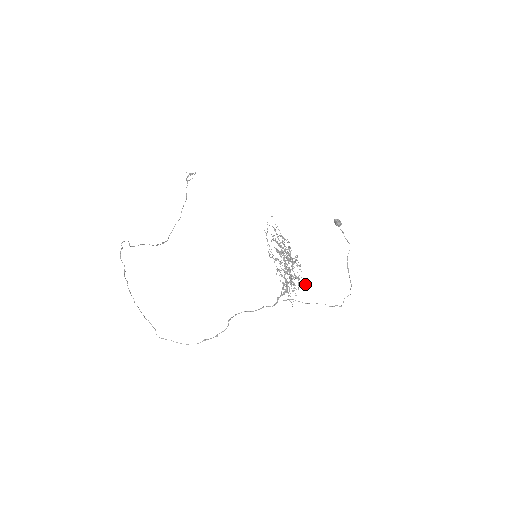
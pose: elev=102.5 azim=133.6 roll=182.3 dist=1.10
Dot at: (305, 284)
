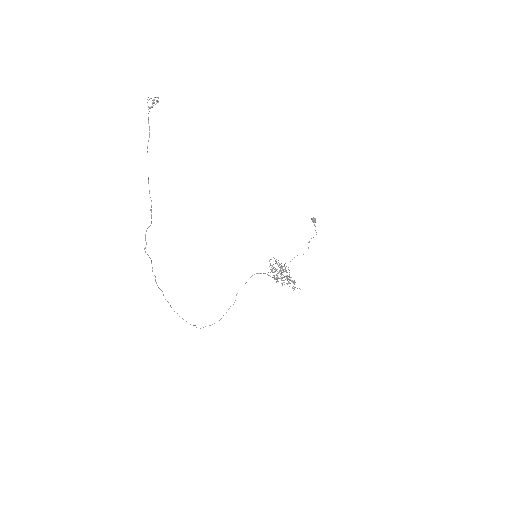
Dot at: (294, 289)
